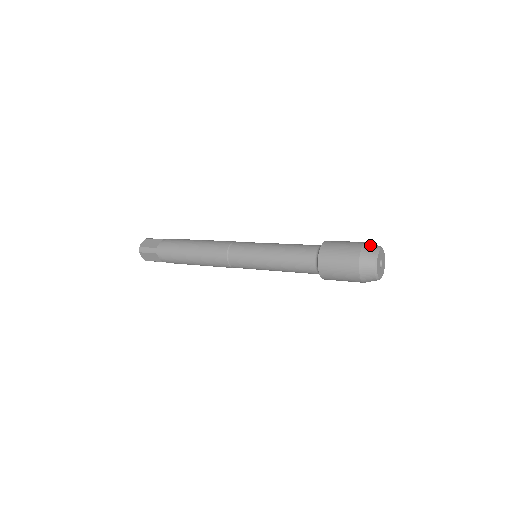
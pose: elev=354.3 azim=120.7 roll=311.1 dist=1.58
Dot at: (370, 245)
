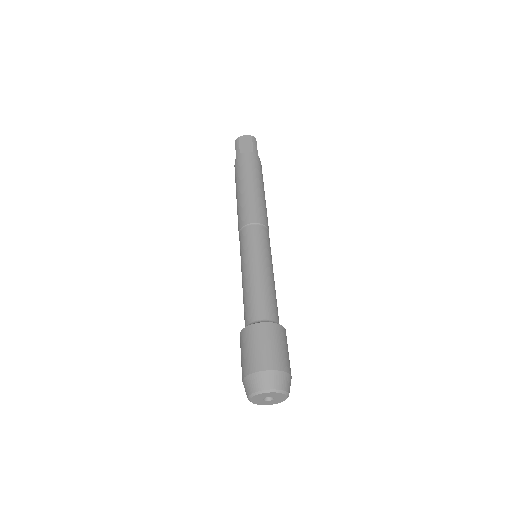
Dot at: (245, 386)
